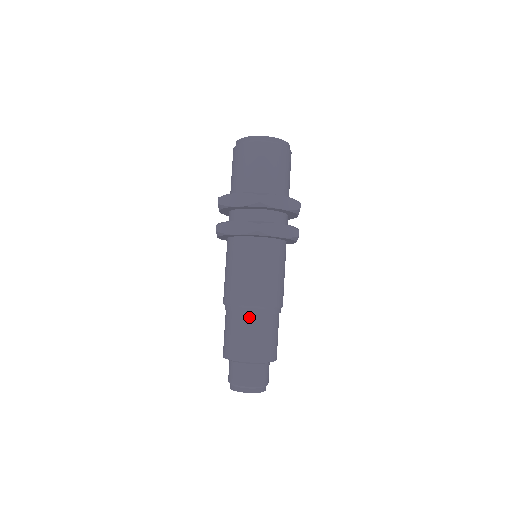
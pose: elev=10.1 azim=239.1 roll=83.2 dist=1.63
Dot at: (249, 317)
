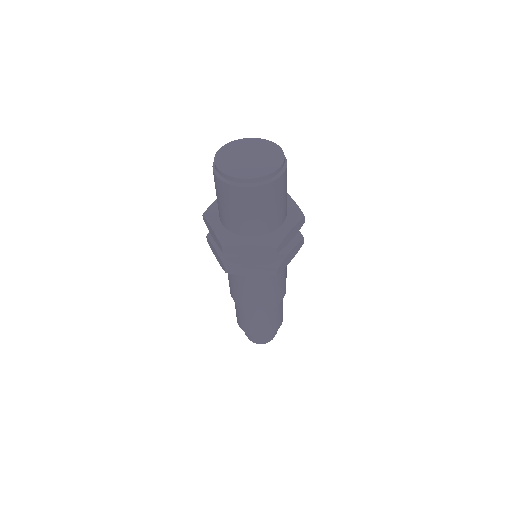
Dot at: (267, 313)
